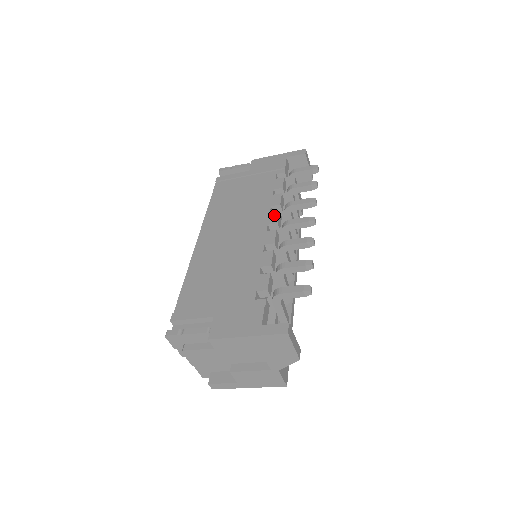
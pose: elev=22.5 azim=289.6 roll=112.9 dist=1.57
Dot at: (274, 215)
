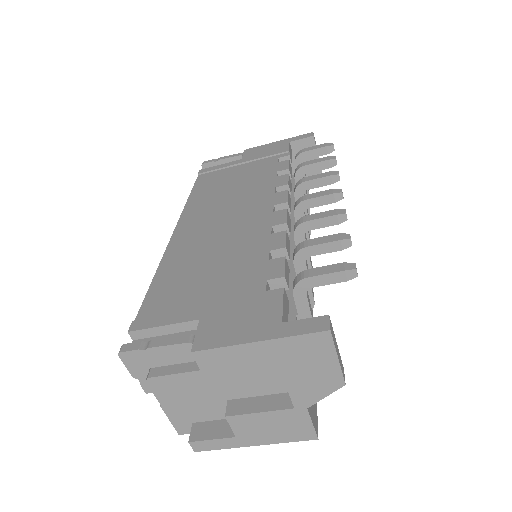
Dot at: (281, 195)
